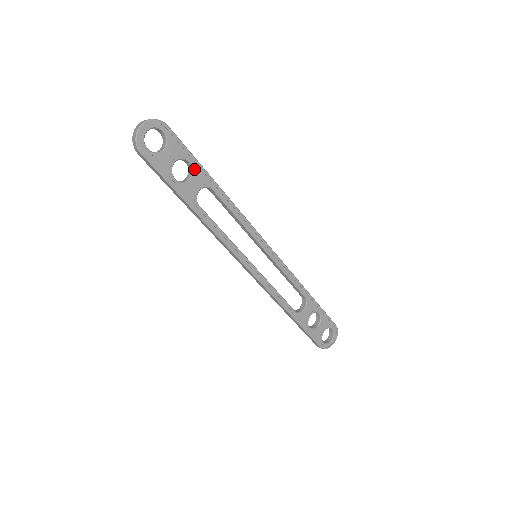
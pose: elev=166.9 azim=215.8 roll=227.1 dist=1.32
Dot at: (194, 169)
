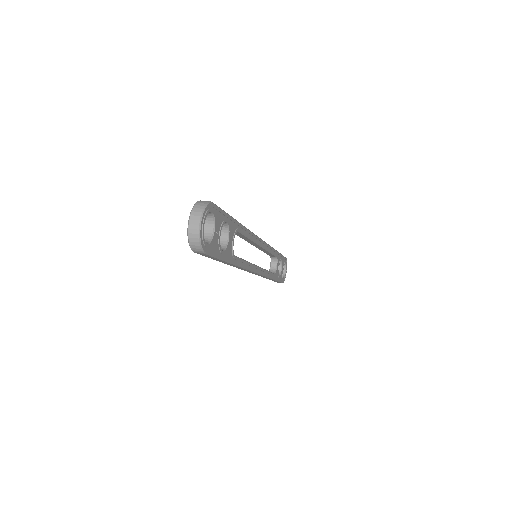
Dot at: (229, 226)
